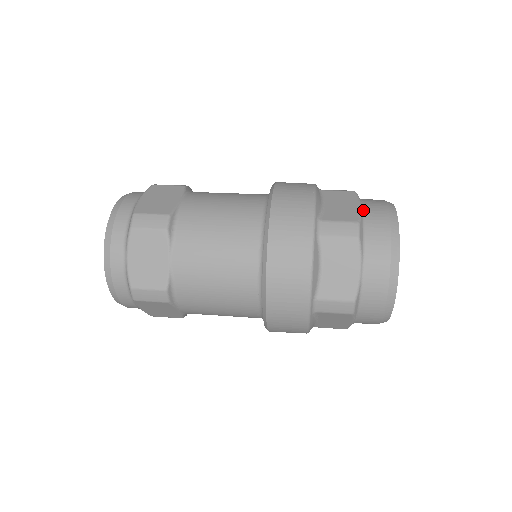
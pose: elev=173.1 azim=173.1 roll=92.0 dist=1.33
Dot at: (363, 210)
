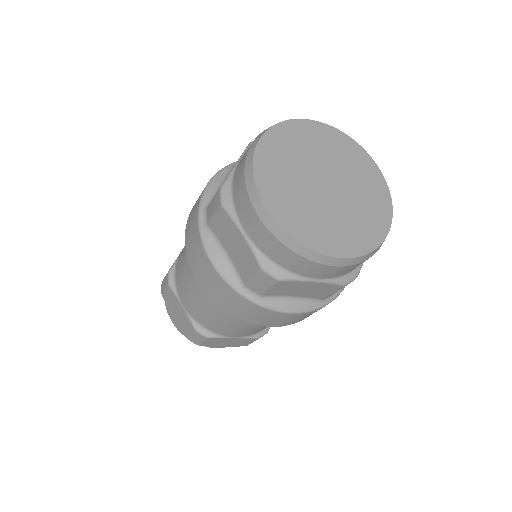
Dot at: (237, 164)
